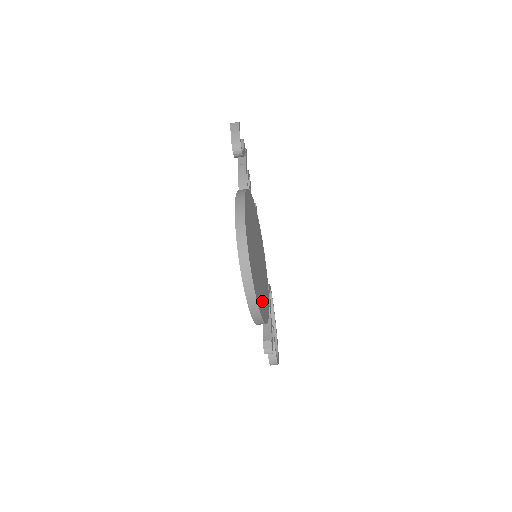
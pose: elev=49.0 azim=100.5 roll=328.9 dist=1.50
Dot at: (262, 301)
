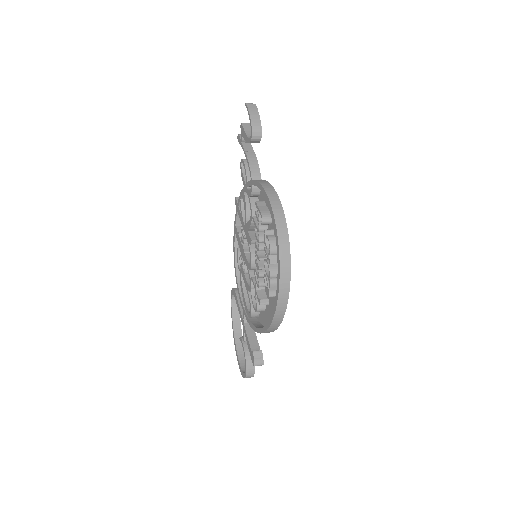
Dot at: (270, 307)
